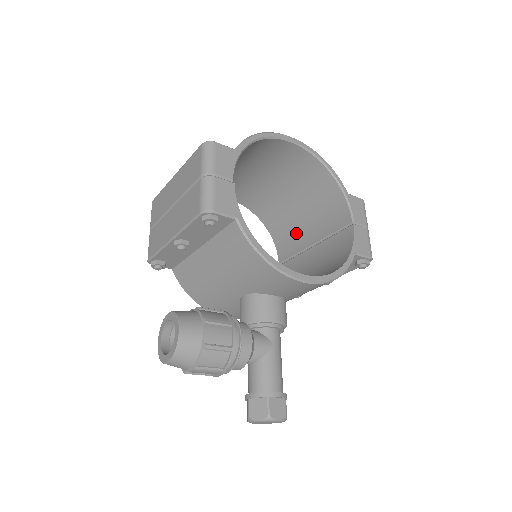
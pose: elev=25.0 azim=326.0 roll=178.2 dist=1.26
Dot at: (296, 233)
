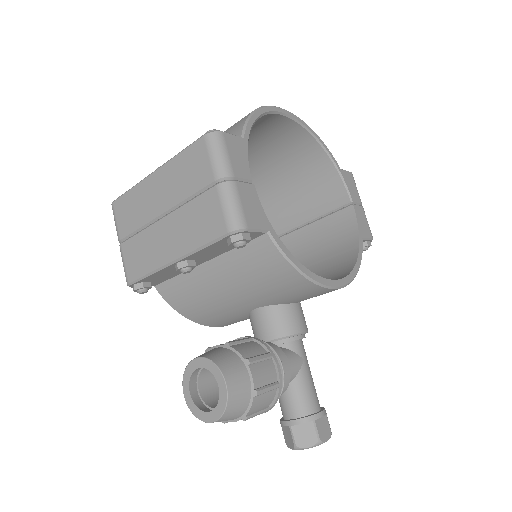
Dot at: (273, 213)
